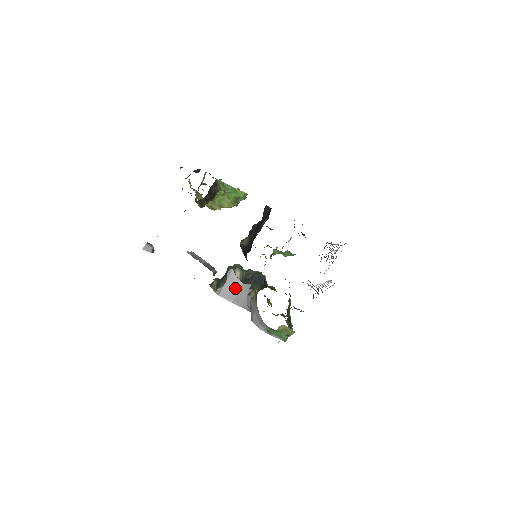
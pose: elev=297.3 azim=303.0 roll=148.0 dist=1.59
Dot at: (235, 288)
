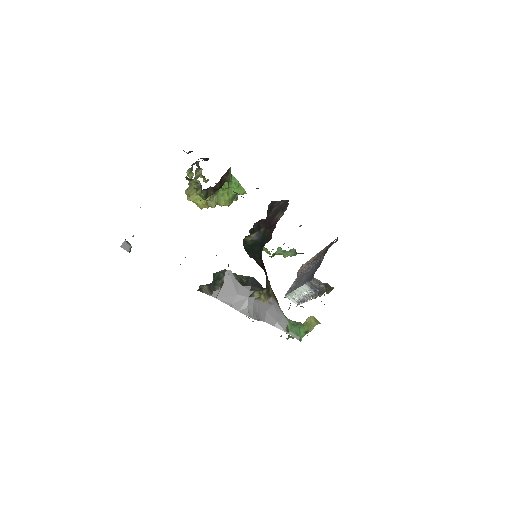
Dot at: (234, 290)
